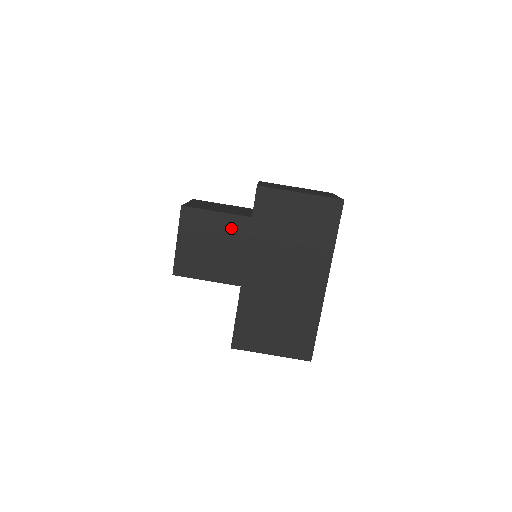
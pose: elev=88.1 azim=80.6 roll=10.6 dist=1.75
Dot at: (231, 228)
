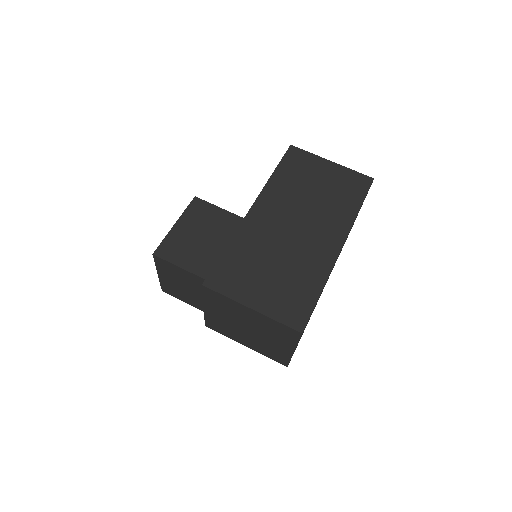
Dot at: occluded
